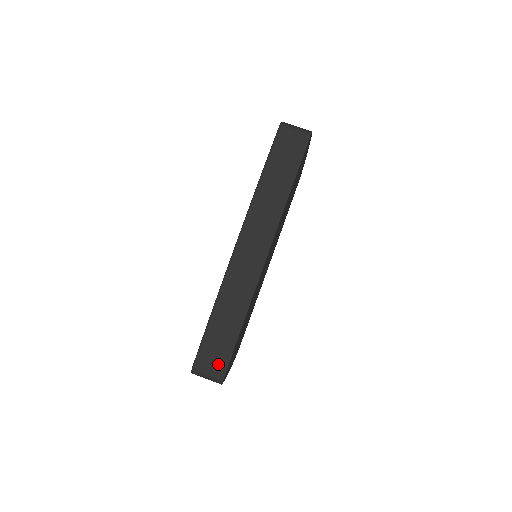
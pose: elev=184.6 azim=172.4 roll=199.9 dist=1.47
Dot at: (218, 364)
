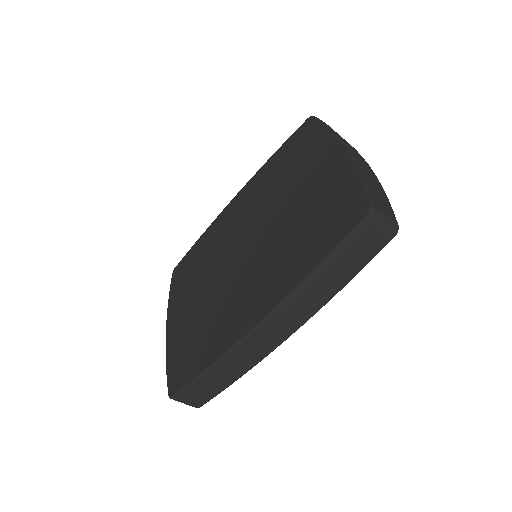
Dot at: (199, 400)
